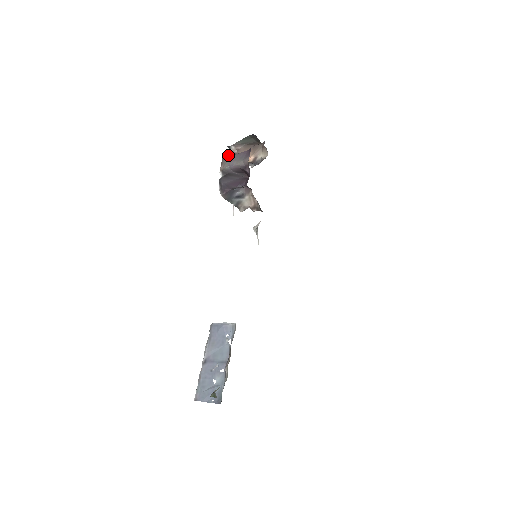
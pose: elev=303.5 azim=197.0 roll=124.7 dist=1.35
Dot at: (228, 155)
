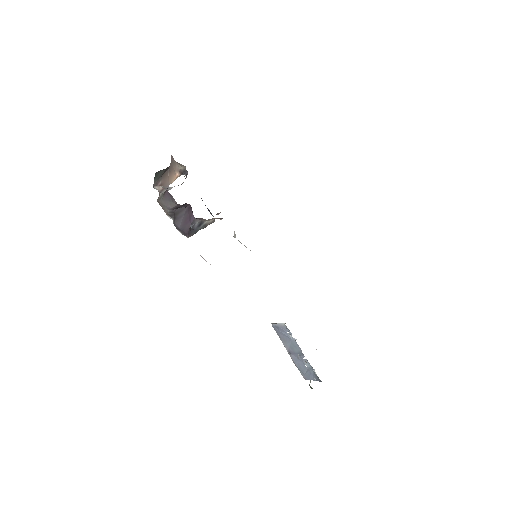
Dot at: (159, 199)
